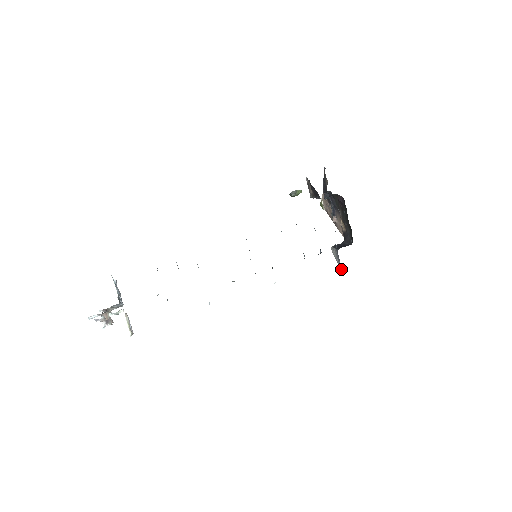
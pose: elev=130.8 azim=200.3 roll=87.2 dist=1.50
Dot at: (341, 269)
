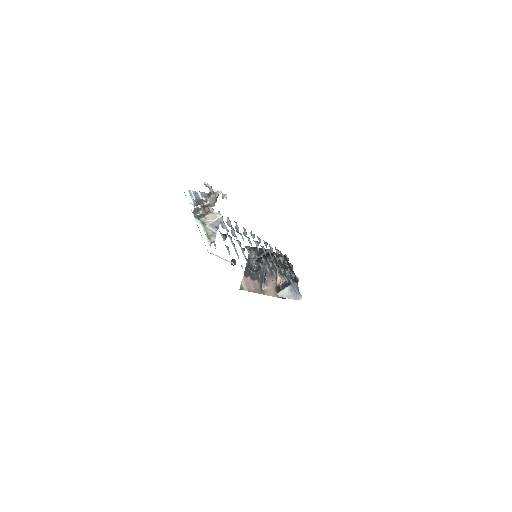
Dot at: (299, 297)
